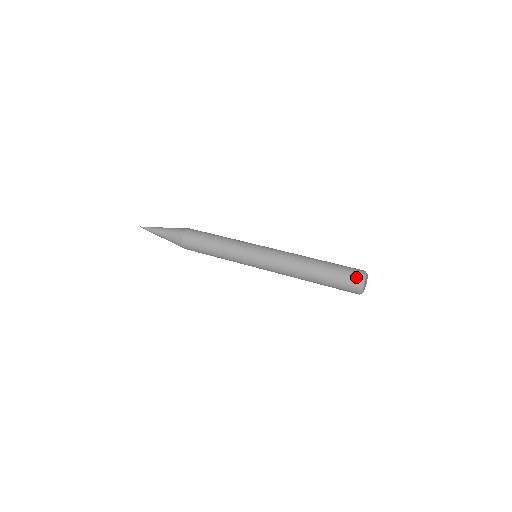
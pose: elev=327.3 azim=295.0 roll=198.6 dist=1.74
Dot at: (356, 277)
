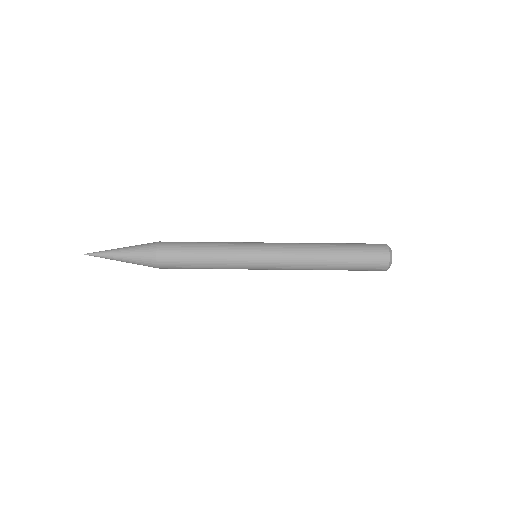
Dot at: (381, 270)
